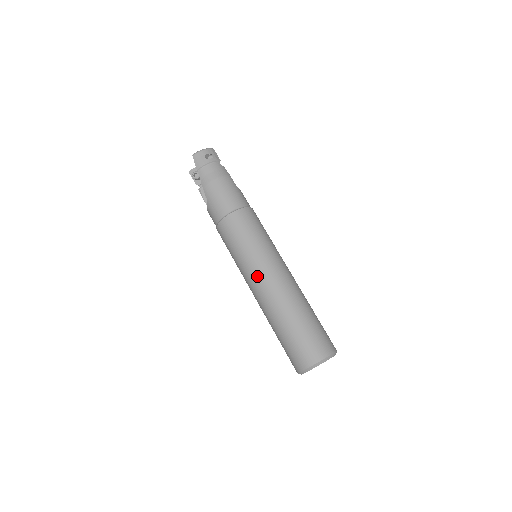
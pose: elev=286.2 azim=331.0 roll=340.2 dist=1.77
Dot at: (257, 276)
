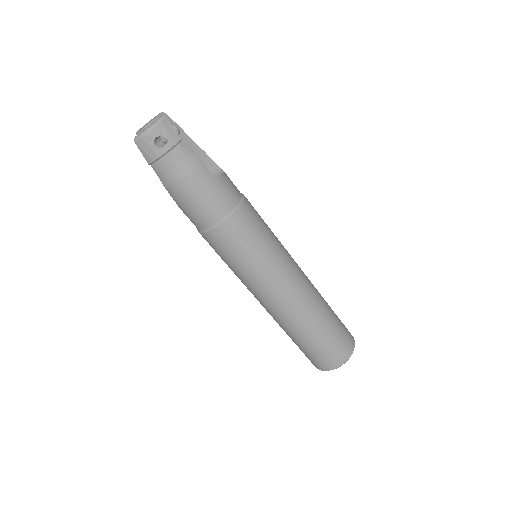
Dot at: (260, 296)
